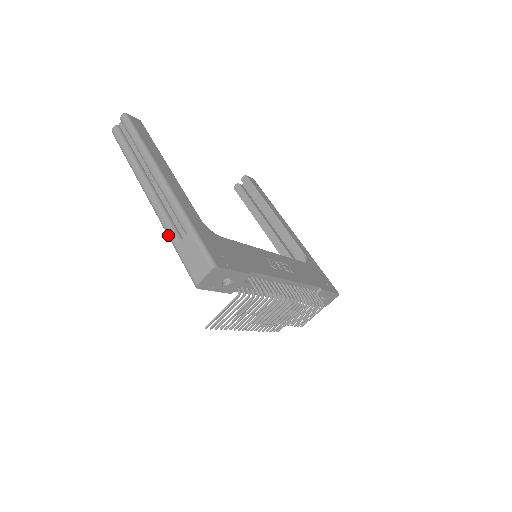
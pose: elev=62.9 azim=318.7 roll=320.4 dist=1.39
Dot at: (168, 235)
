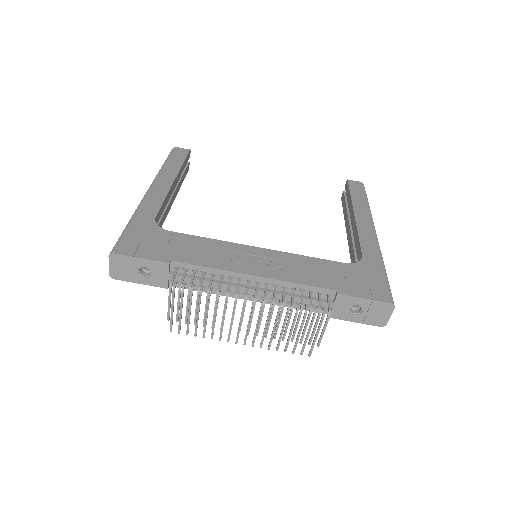
Dot at: occluded
